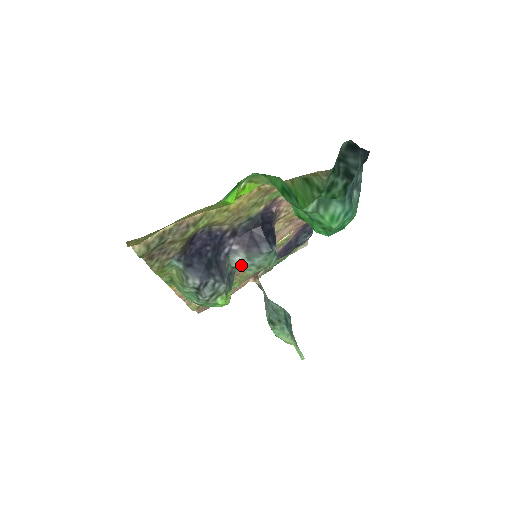
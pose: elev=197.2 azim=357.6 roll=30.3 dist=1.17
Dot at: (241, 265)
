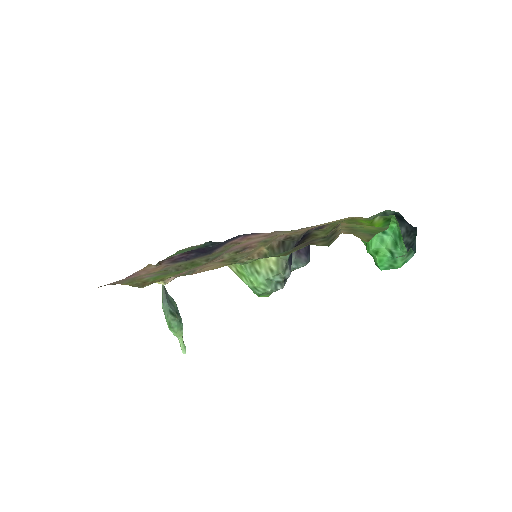
Dot at: occluded
